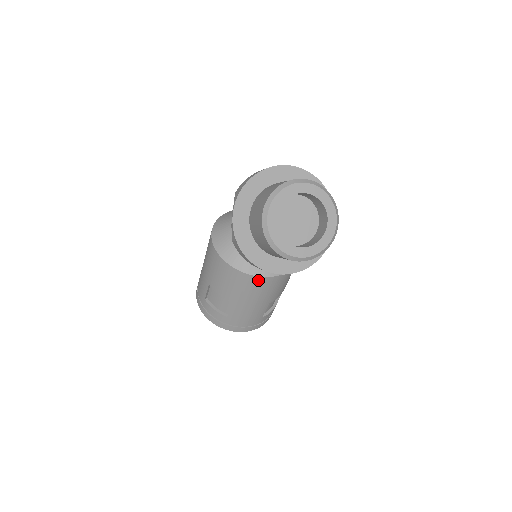
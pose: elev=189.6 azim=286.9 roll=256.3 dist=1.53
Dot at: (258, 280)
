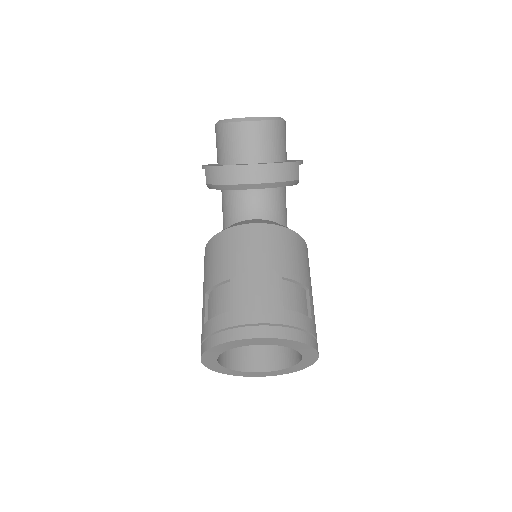
Dot at: (249, 230)
